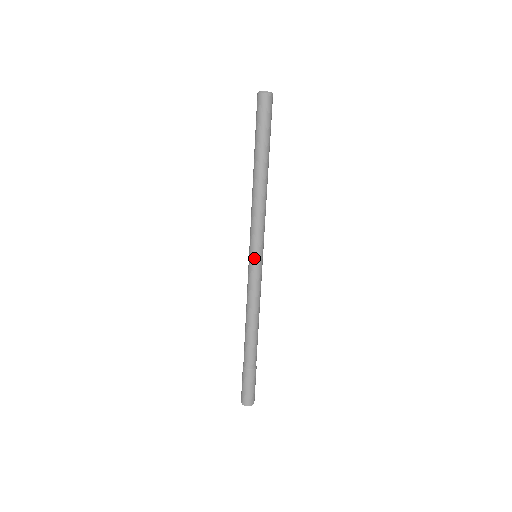
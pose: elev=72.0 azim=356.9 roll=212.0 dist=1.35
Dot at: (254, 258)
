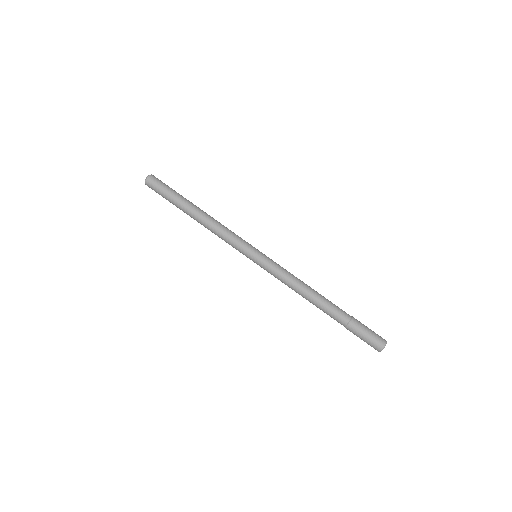
Dot at: (257, 253)
